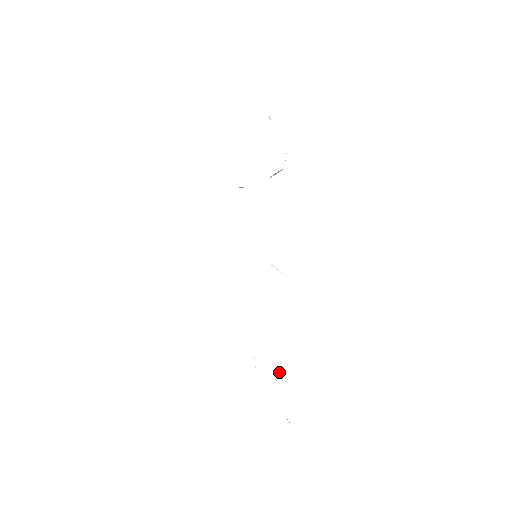
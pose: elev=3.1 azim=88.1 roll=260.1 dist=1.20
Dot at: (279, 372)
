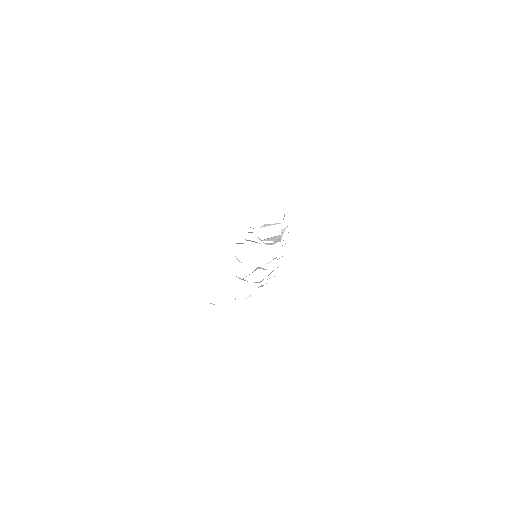
Dot at: occluded
